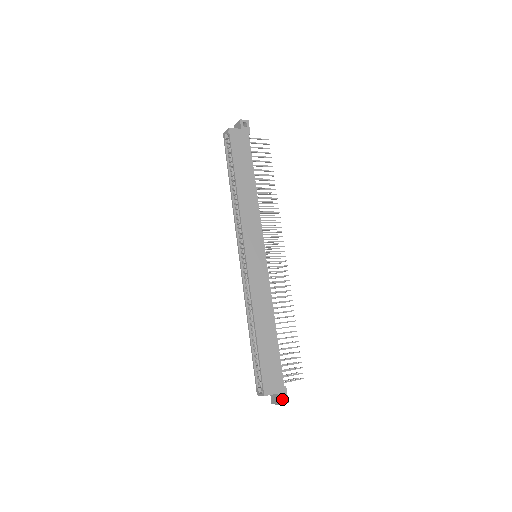
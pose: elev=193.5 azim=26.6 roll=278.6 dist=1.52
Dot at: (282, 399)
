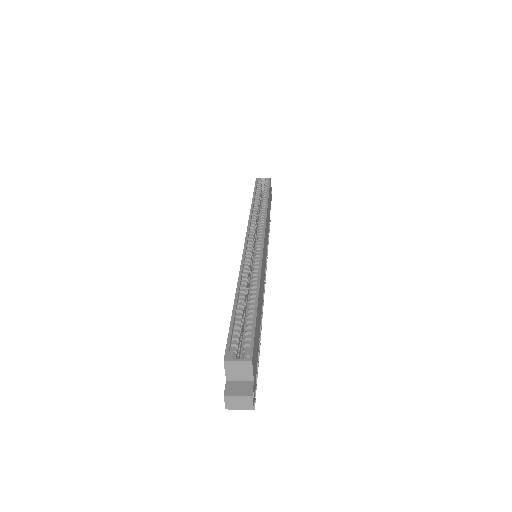
Dot at: (244, 399)
